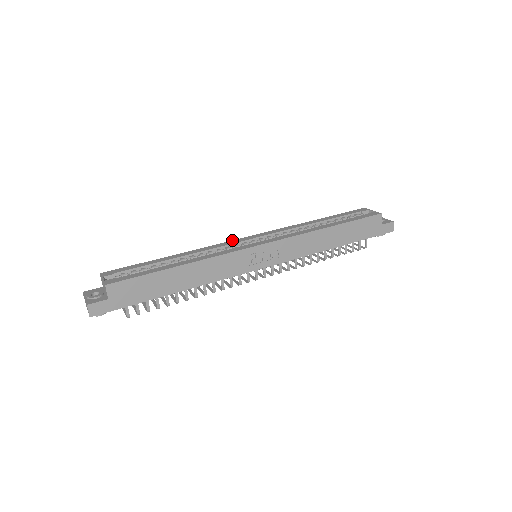
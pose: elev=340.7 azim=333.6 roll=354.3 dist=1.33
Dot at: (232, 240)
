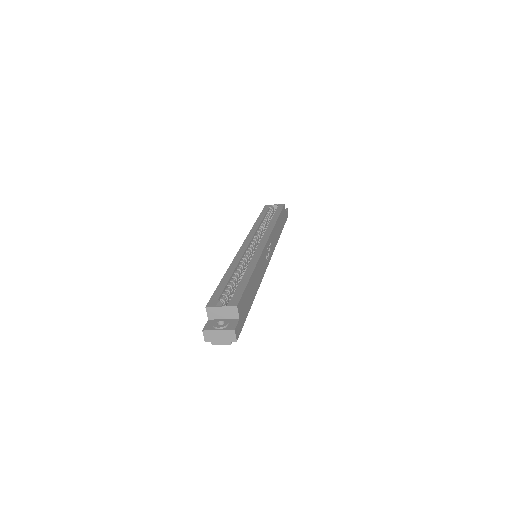
Dot at: (239, 249)
